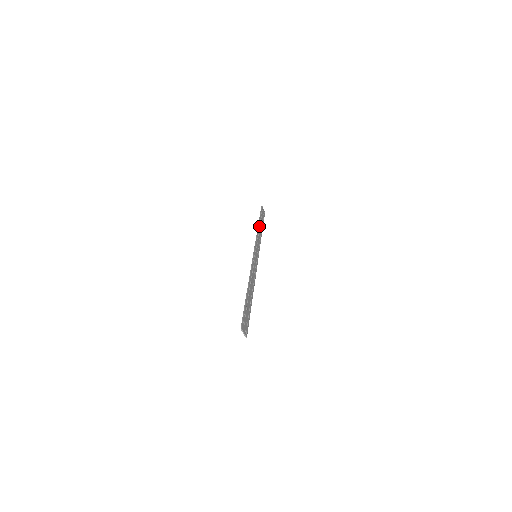
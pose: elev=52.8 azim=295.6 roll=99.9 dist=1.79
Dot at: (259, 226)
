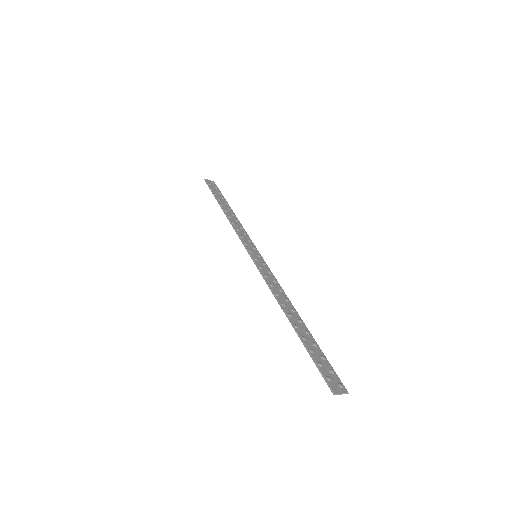
Dot at: (224, 211)
